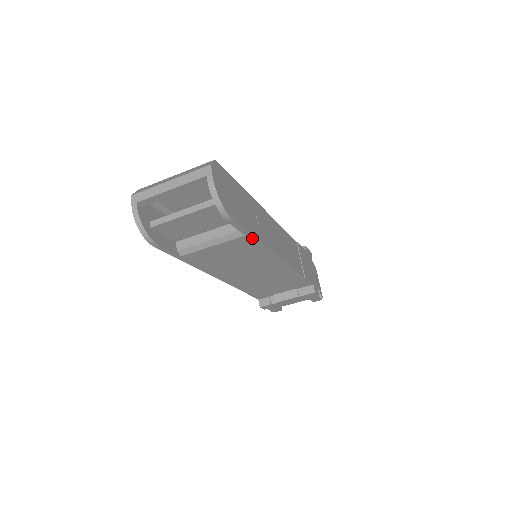
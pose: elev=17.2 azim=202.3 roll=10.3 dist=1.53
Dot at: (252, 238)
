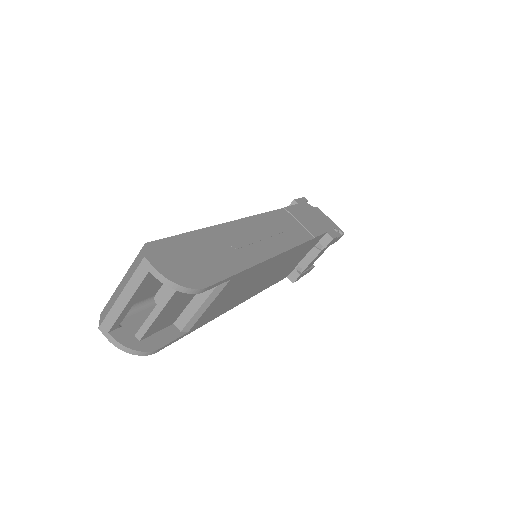
Dot at: (239, 274)
